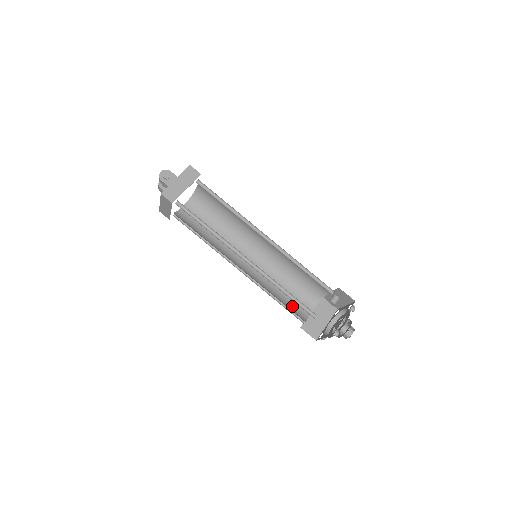
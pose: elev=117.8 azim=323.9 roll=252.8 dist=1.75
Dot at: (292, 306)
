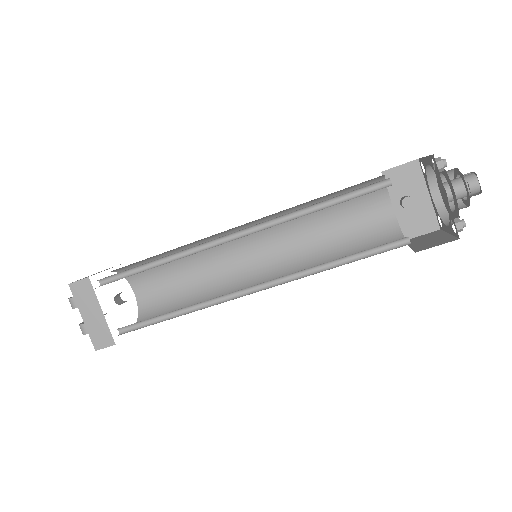
Dot at: (370, 253)
